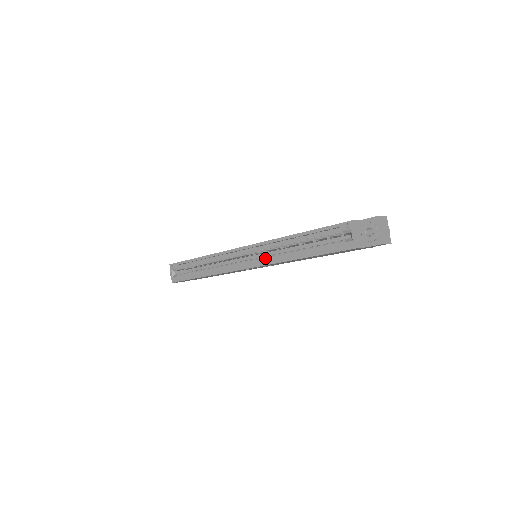
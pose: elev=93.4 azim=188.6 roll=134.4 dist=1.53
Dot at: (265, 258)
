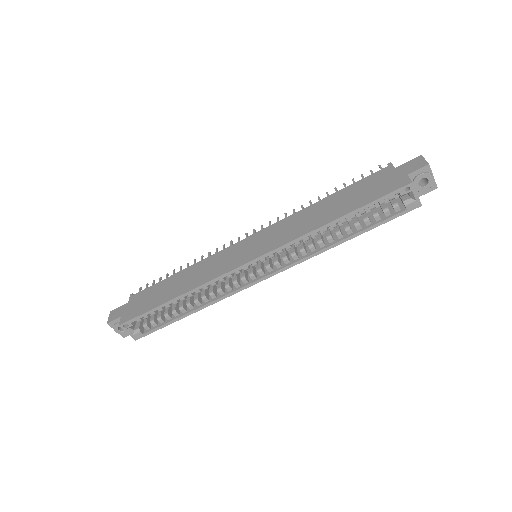
Dot at: (287, 257)
